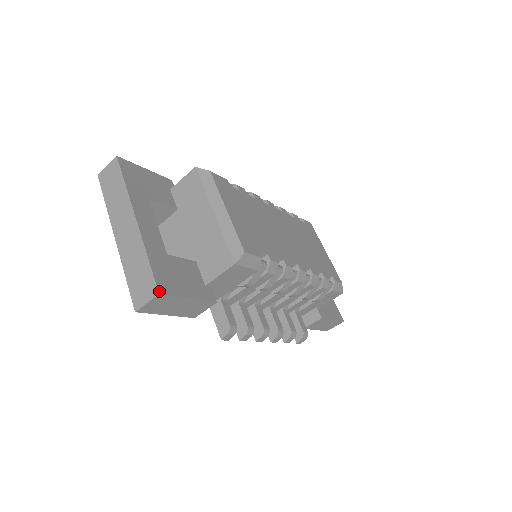
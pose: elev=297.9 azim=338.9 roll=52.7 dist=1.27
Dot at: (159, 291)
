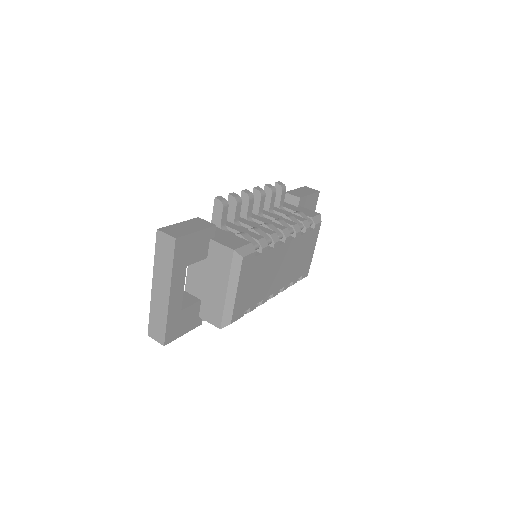
Dot at: (165, 344)
